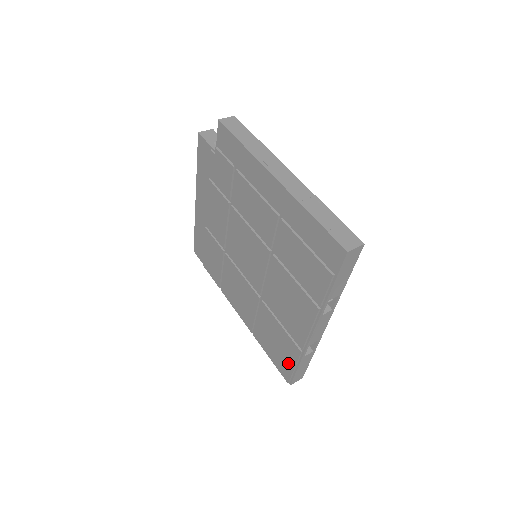
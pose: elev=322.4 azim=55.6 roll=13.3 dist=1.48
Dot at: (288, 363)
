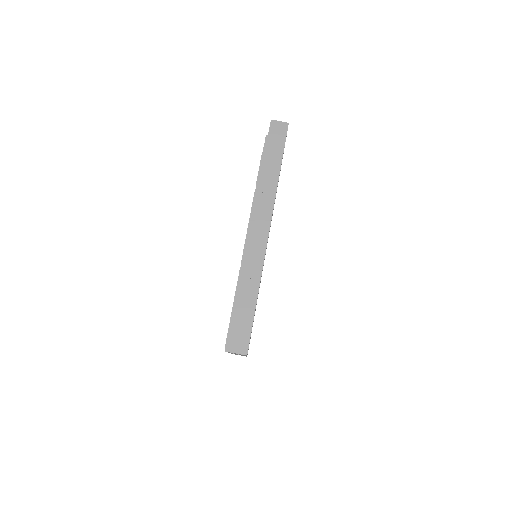
Dot at: occluded
